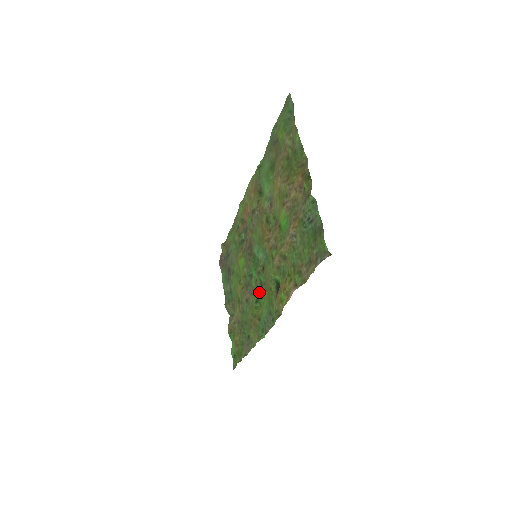
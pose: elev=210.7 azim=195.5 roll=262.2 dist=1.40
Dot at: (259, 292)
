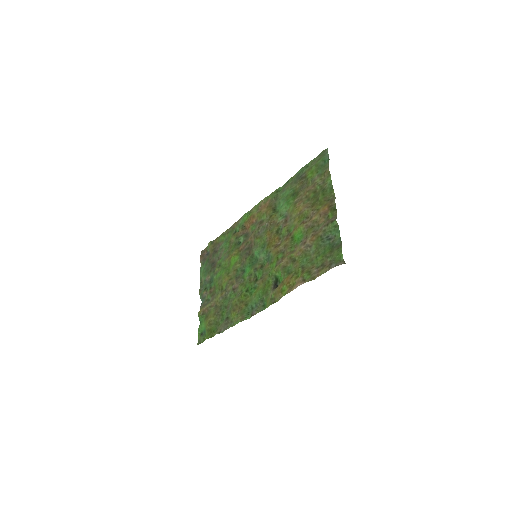
Dot at: (252, 284)
